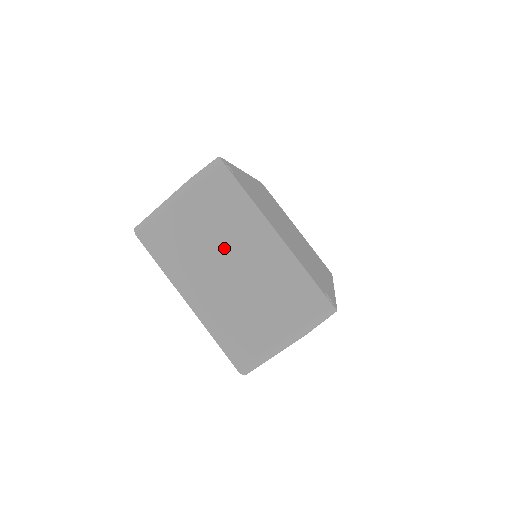
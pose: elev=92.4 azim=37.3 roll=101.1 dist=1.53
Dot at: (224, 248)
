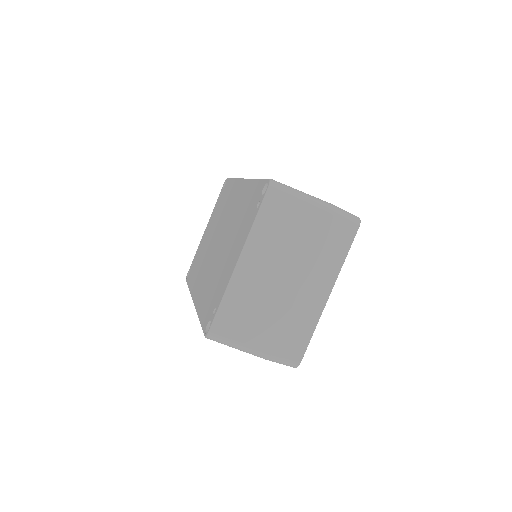
Dot at: (299, 265)
